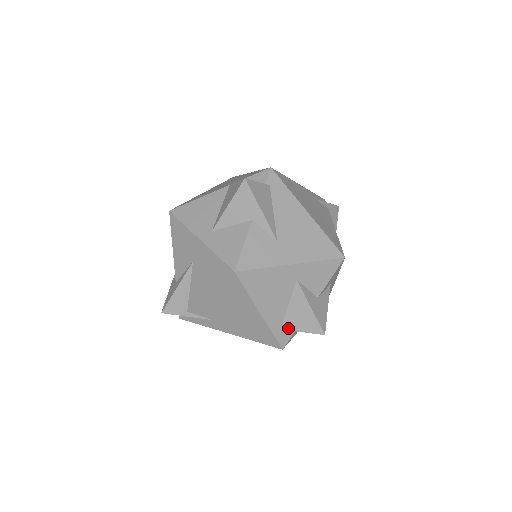
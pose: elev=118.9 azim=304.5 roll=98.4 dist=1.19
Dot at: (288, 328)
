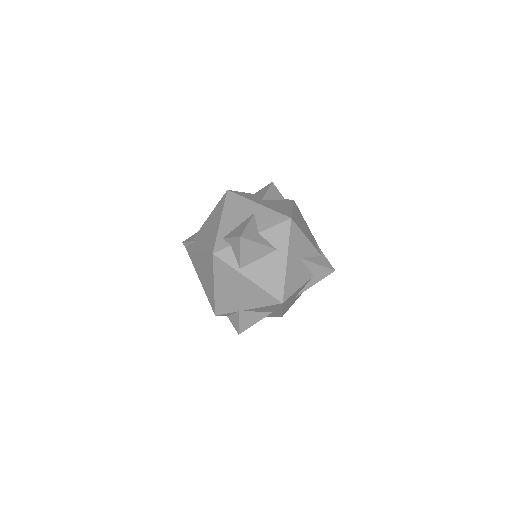
Dot at: (227, 237)
